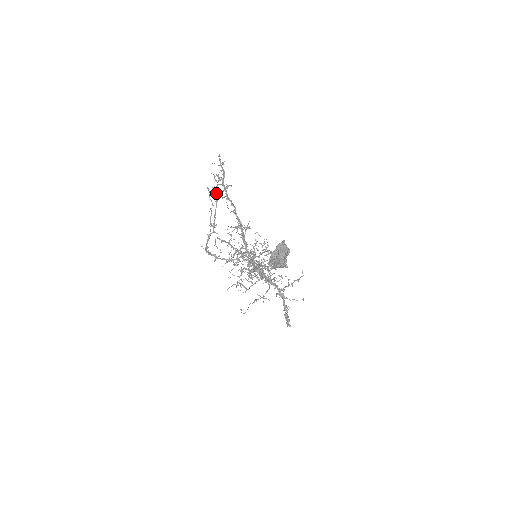
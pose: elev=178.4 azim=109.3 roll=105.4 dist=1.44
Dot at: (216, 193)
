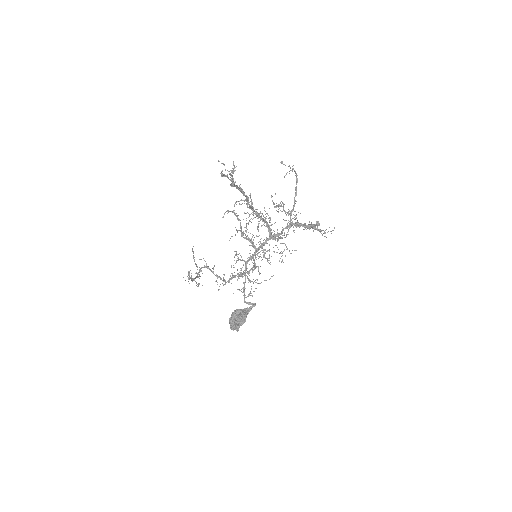
Dot at: occluded
